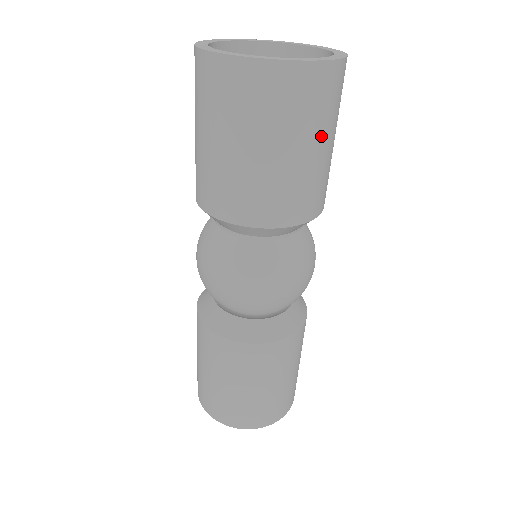
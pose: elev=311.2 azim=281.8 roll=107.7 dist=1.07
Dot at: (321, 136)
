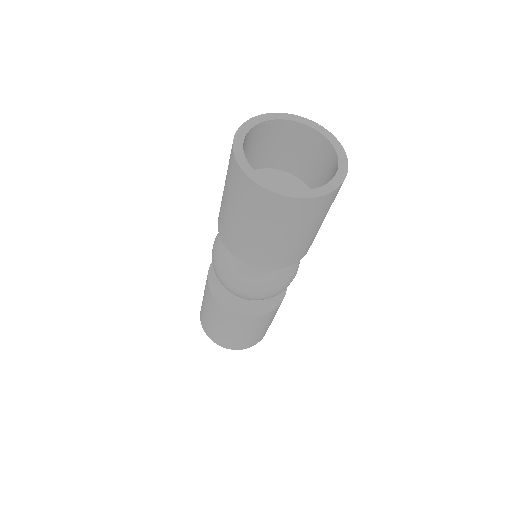
Dot at: (300, 231)
